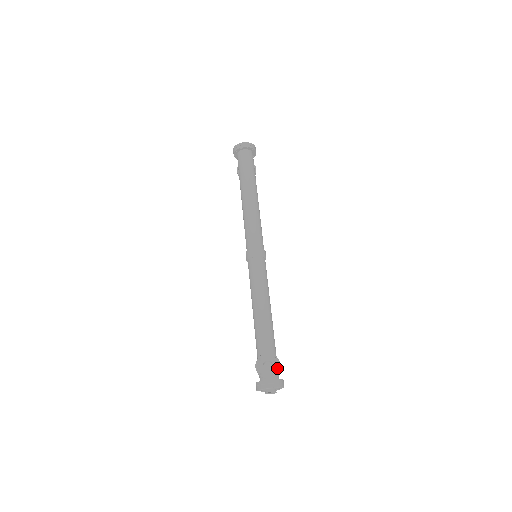
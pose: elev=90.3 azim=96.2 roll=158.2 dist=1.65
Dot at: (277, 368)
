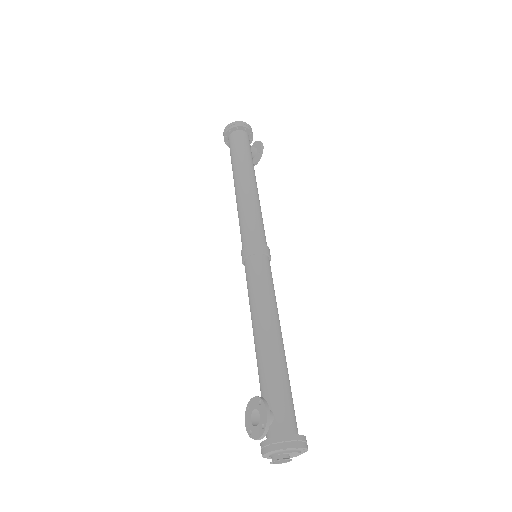
Dot at: (263, 419)
